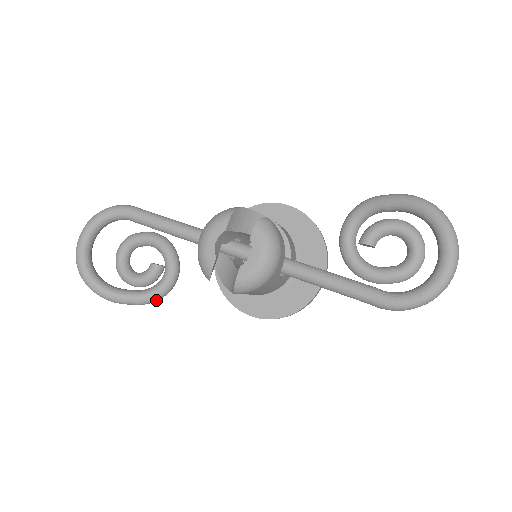
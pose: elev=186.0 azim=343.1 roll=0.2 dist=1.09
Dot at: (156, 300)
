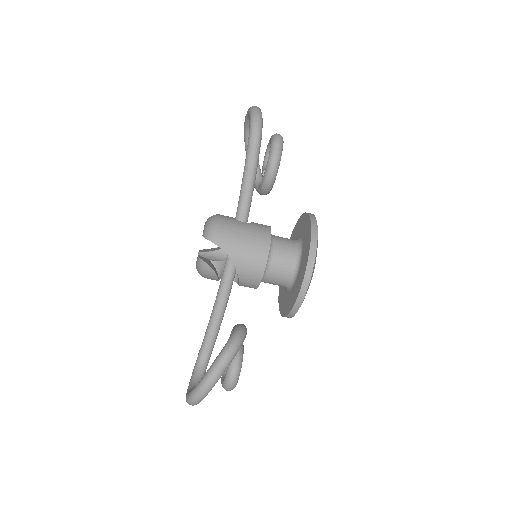
Dot at: (234, 341)
